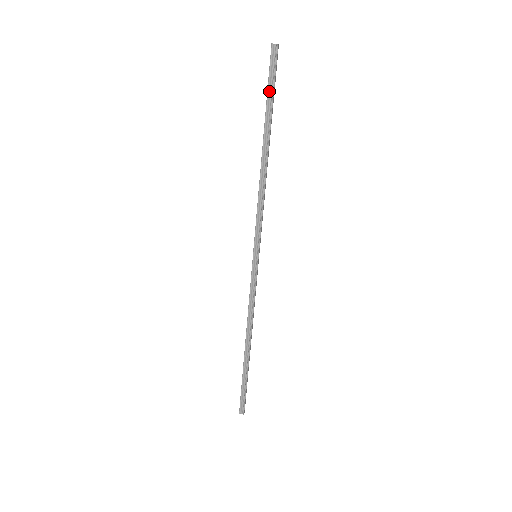
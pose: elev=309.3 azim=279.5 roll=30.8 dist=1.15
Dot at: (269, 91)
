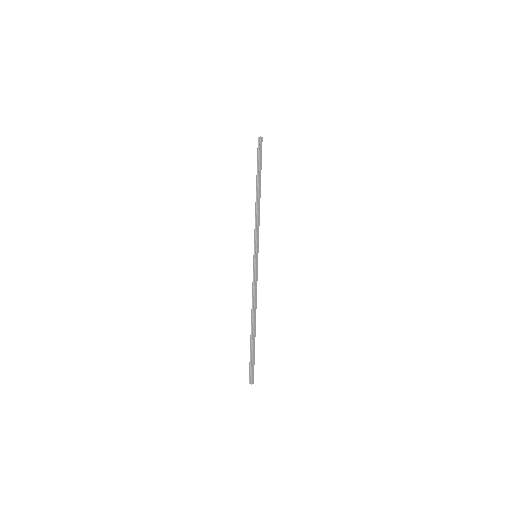
Dot at: (258, 159)
